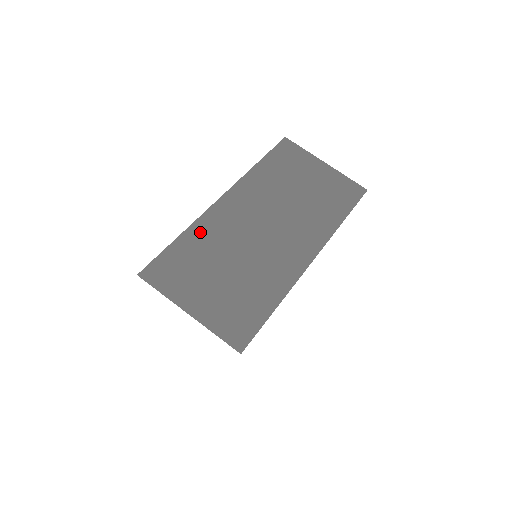
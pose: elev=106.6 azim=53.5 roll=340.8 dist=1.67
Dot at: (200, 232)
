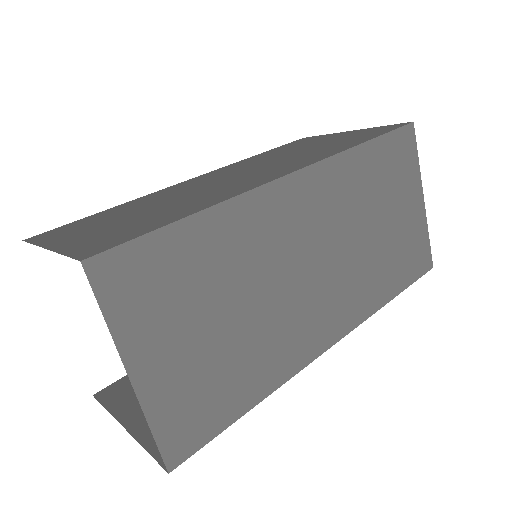
Dot at: (228, 225)
